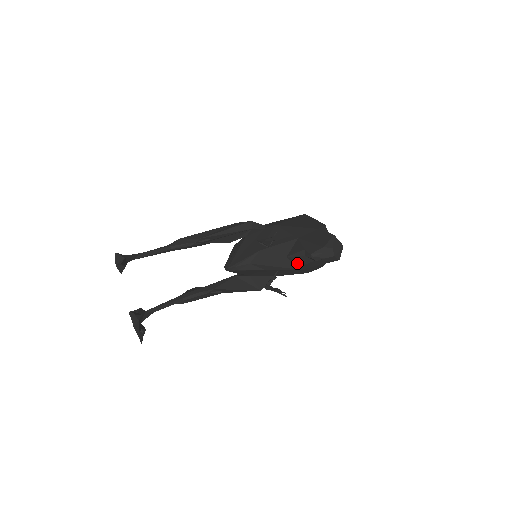
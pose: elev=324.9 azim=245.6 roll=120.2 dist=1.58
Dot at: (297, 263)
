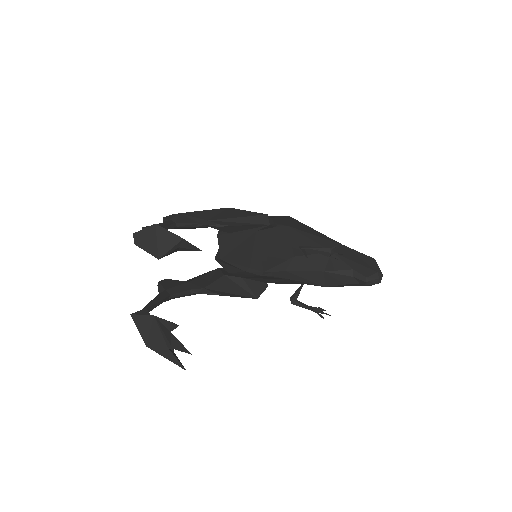
Dot at: (331, 280)
